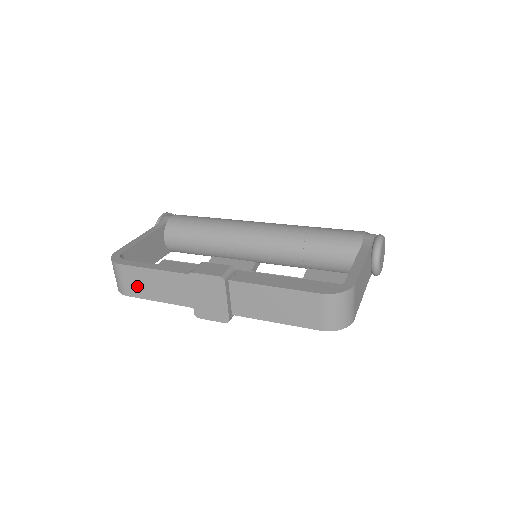
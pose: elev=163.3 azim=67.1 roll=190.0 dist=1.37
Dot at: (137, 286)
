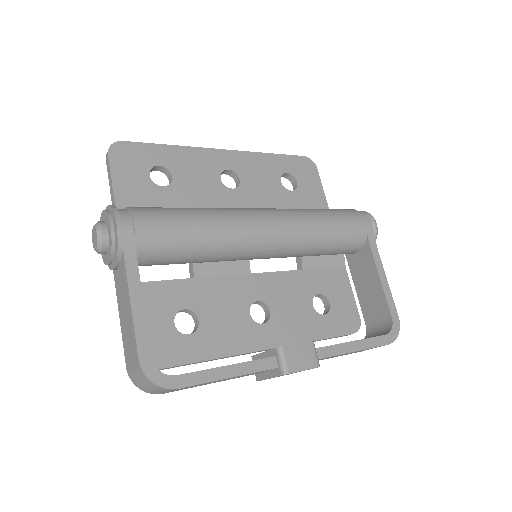
Dot at: occluded
